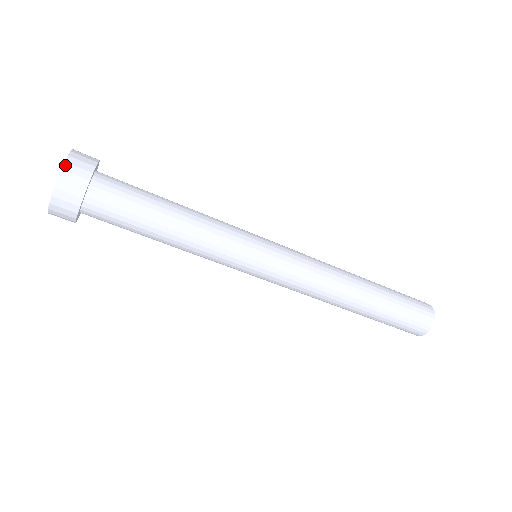
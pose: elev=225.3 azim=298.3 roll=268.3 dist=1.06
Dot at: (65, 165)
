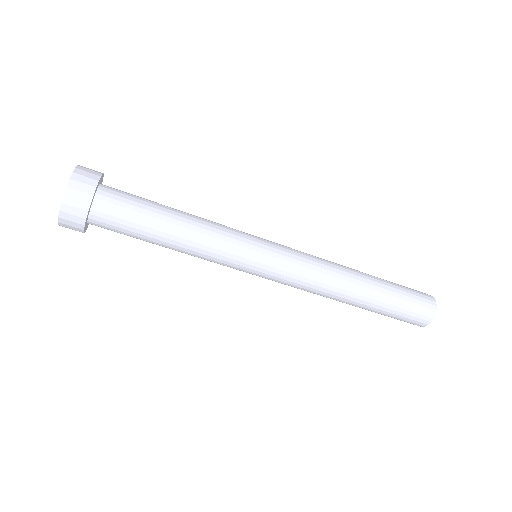
Dot at: (65, 198)
